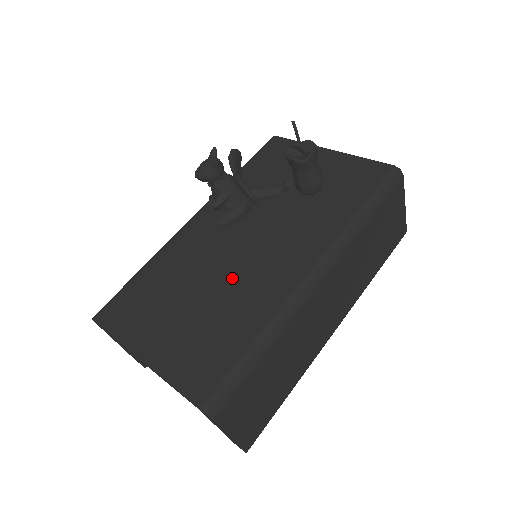
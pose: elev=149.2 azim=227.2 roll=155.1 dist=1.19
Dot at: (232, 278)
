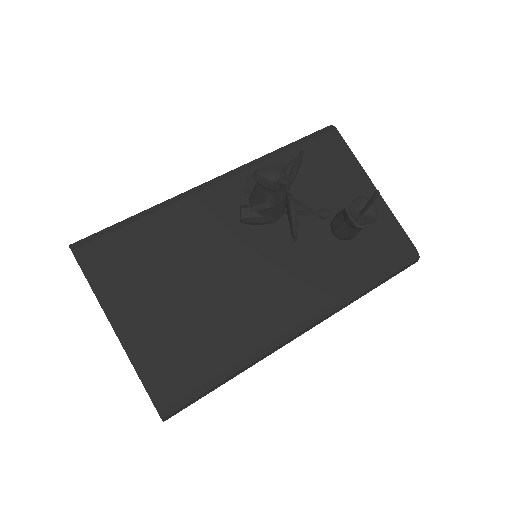
Dot at: (232, 287)
